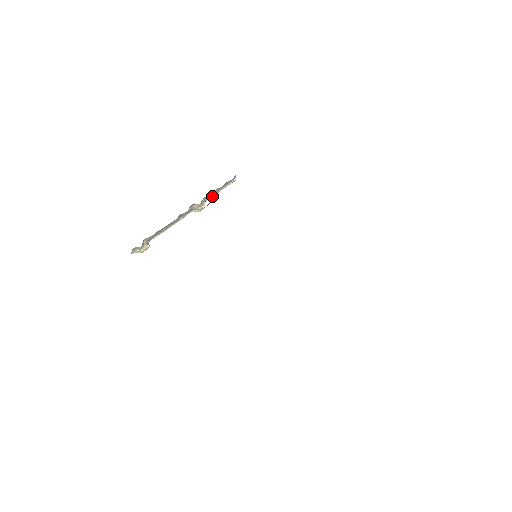
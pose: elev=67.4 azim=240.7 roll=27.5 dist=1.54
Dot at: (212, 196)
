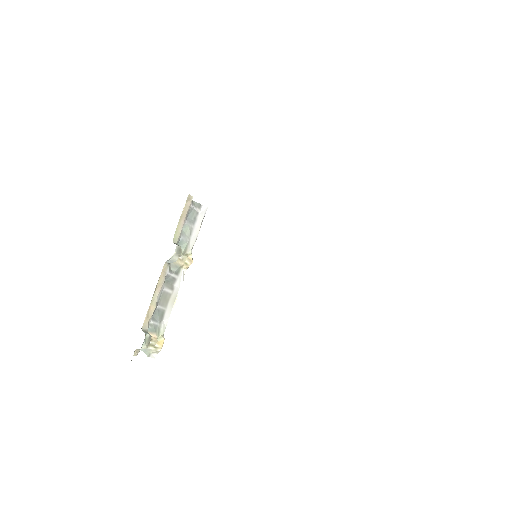
Dot at: (194, 241)
